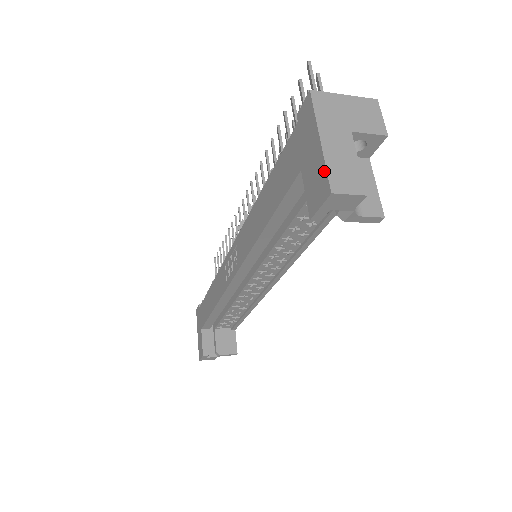
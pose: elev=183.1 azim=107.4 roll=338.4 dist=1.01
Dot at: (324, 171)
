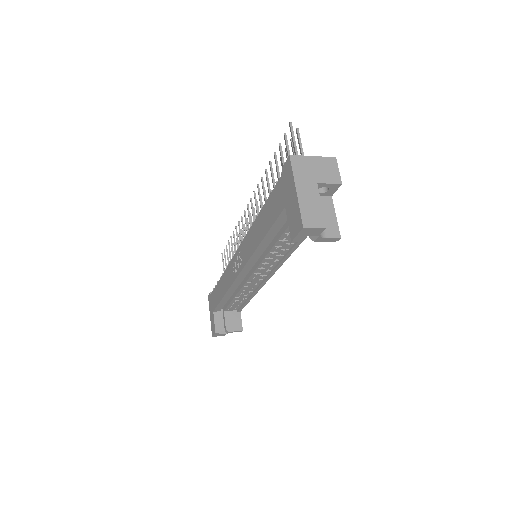
Dot at: (299, 212)
